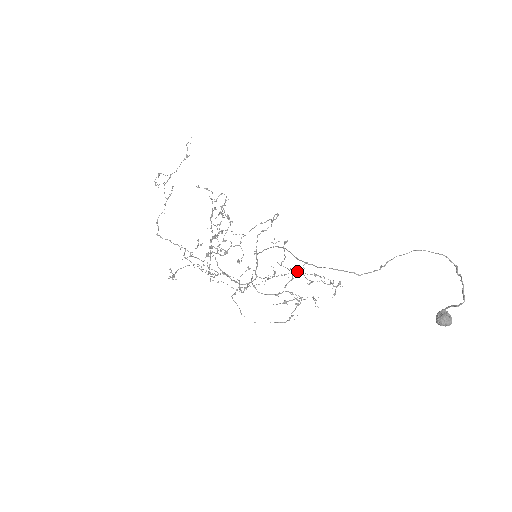
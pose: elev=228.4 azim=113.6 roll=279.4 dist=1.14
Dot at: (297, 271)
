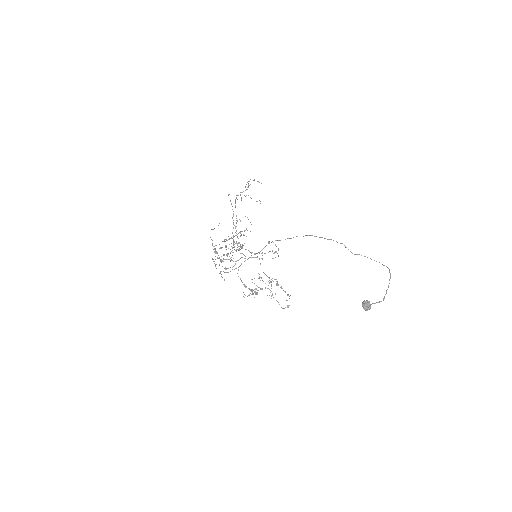
Dot at: occluded
